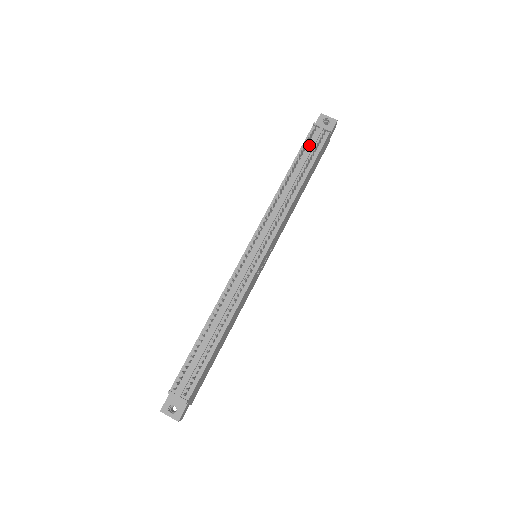
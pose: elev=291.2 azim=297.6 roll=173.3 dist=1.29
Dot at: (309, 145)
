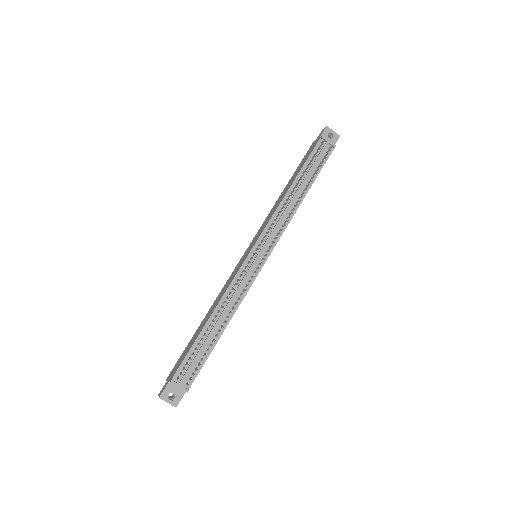
Dot at: (315, 157)
